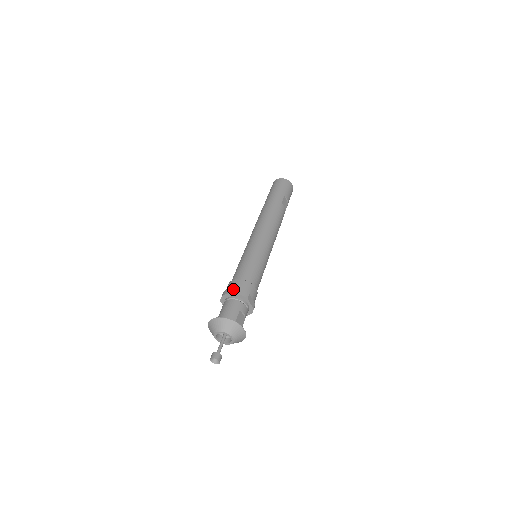
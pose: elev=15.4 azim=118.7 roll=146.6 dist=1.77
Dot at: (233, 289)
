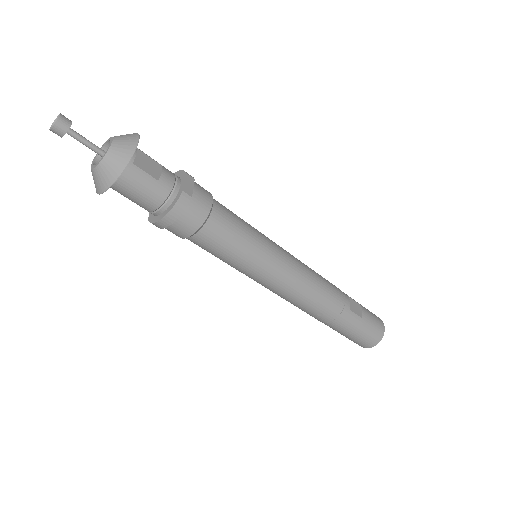
Dot at: occluded
